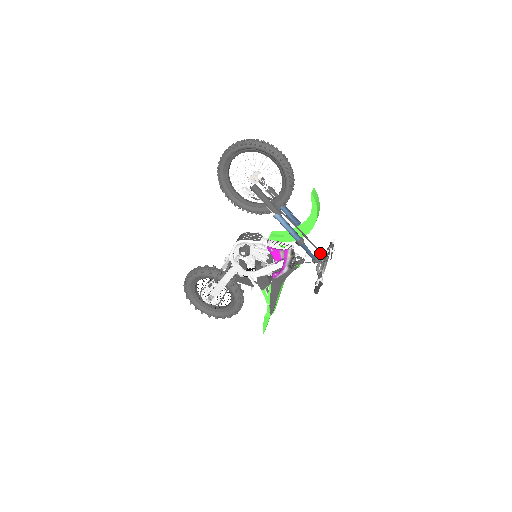
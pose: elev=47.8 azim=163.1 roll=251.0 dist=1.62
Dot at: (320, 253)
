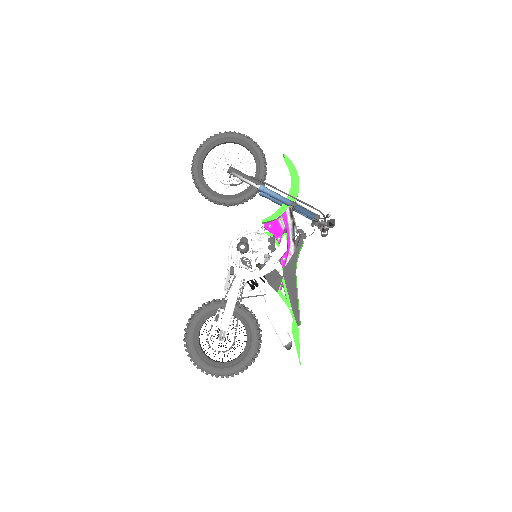
Dot at: occluded
